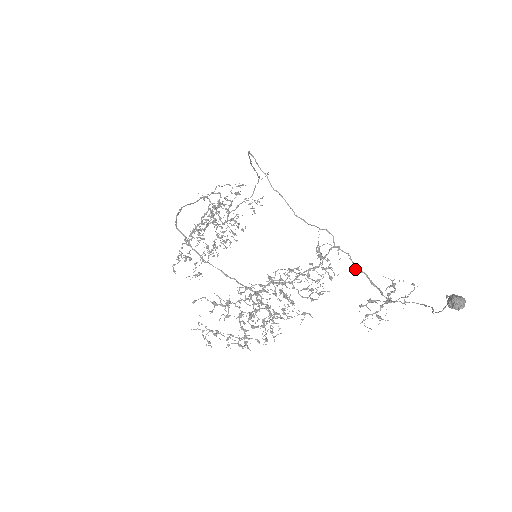
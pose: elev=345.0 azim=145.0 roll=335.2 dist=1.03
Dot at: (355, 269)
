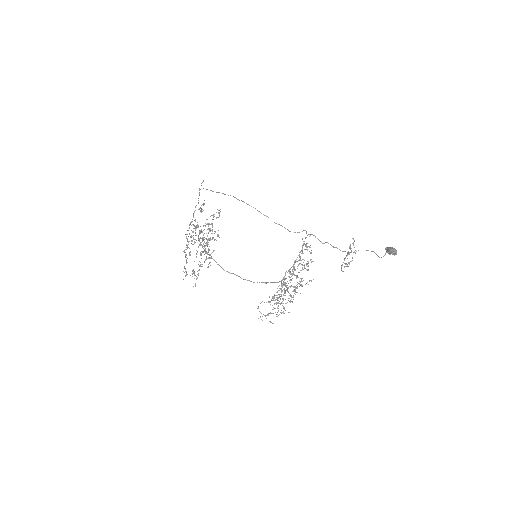
Dot at: (321, 242)
